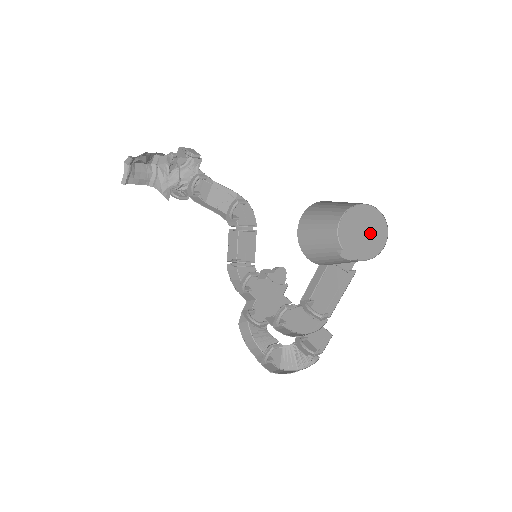
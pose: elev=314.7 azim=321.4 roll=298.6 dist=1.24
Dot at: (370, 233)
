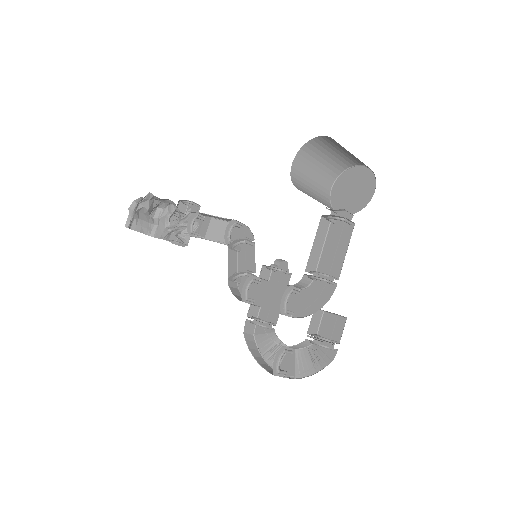
Dot at: (360, 187)
